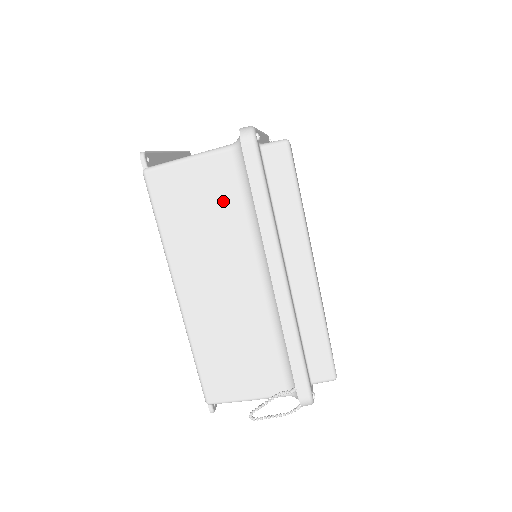
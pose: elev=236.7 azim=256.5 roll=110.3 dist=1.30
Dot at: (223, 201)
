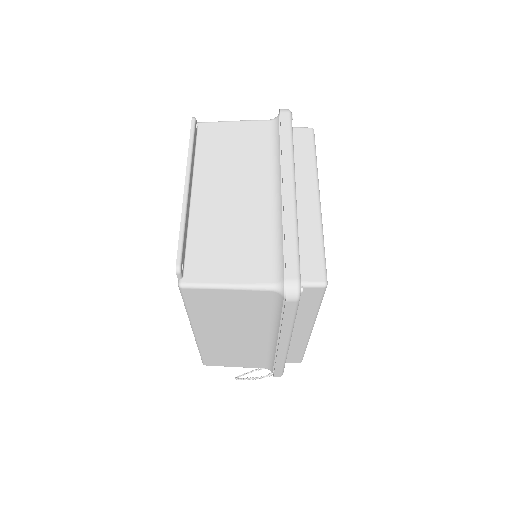
Dot at: (252, 309)
